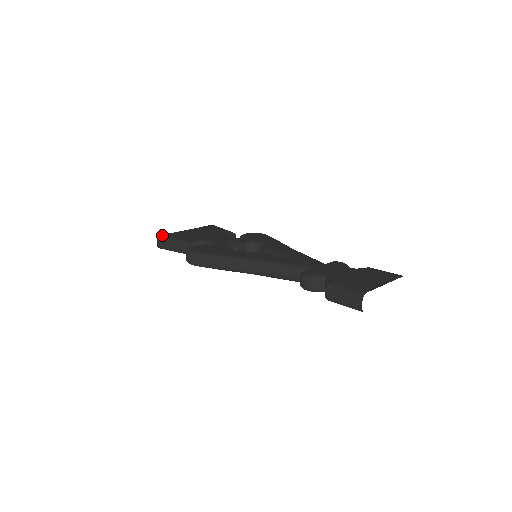
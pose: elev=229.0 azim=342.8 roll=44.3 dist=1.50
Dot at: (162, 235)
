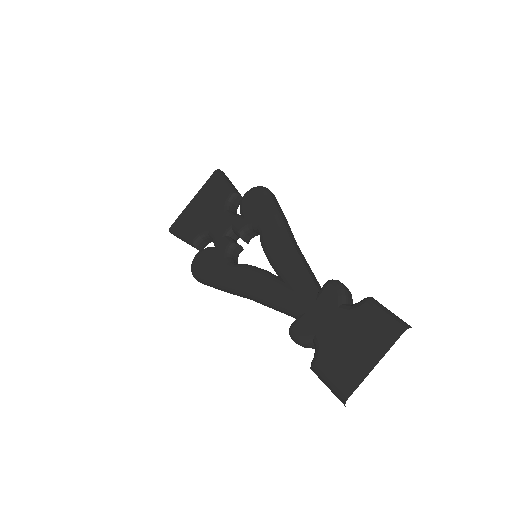
Dot at: (171, 227)
